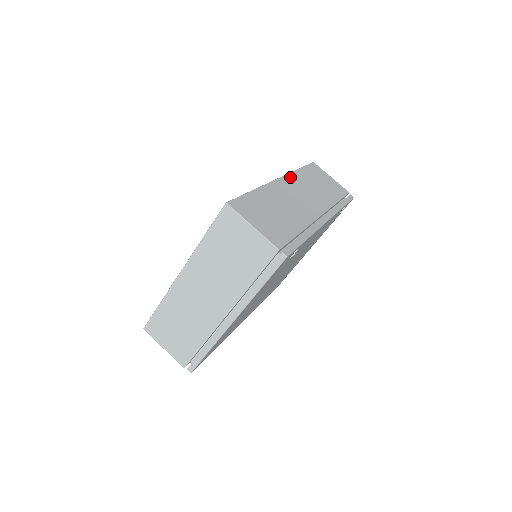
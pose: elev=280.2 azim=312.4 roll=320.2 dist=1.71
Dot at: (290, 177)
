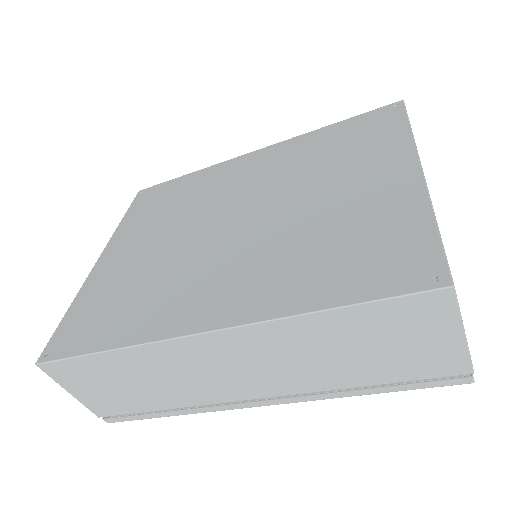
Dot at: (251, 332)
